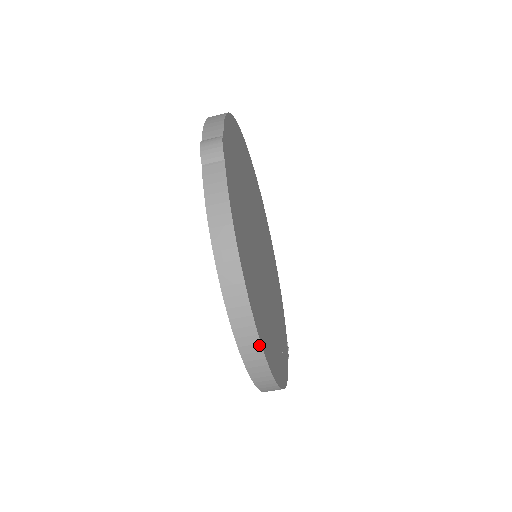
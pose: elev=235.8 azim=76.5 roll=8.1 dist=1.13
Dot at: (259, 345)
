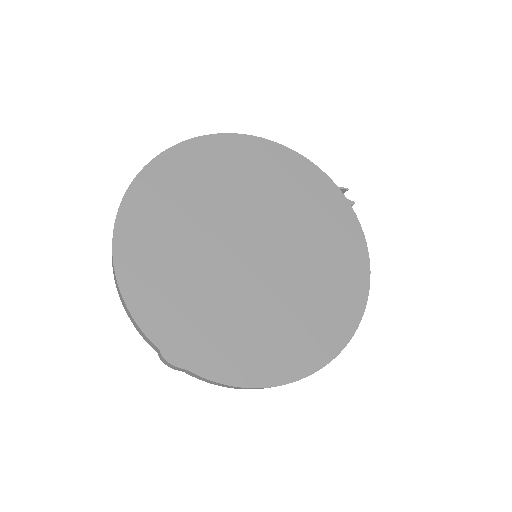
Dot at: (329, 362)
